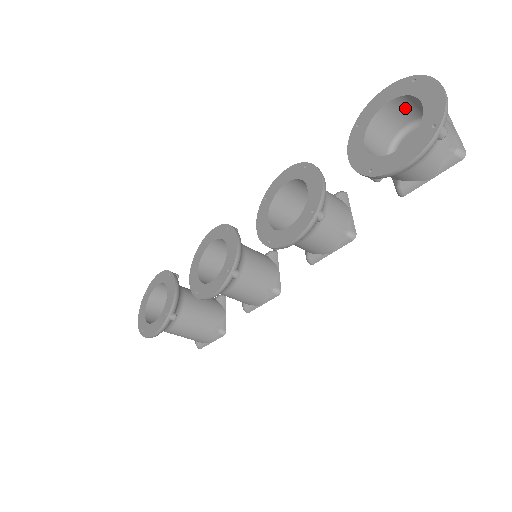
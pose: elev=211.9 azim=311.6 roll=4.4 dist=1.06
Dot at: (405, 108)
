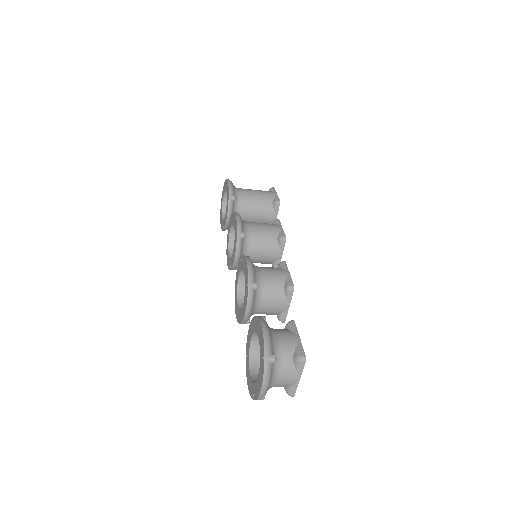
Dot at: occluded
